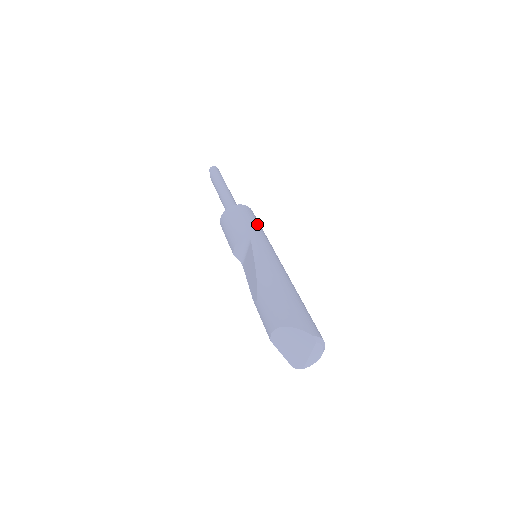
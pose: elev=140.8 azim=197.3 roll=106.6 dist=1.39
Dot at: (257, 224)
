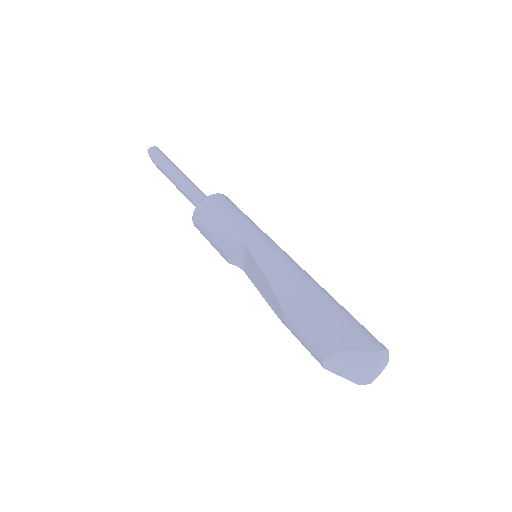
Dot at: (241, 215)
